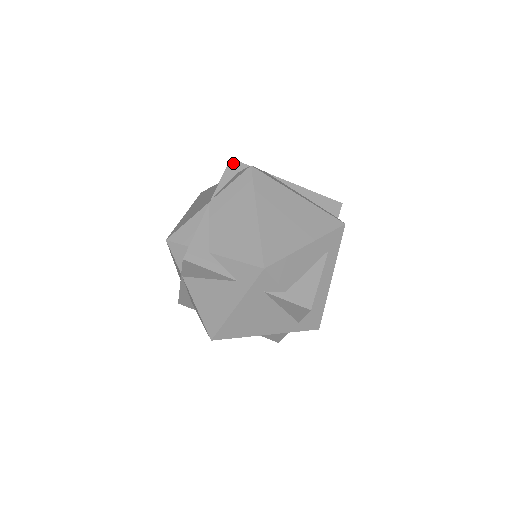
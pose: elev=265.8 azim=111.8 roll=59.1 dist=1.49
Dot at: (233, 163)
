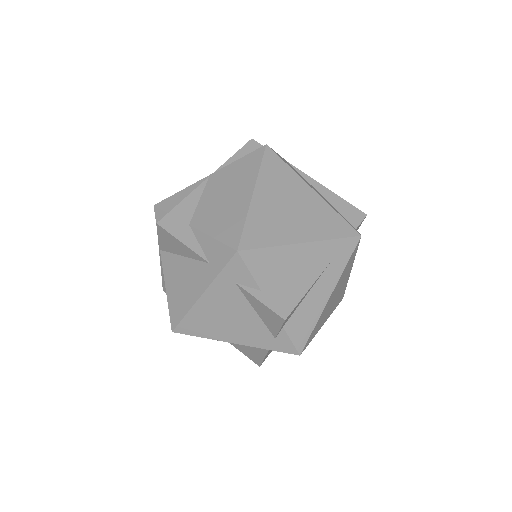
Dot at: (253, 144)
